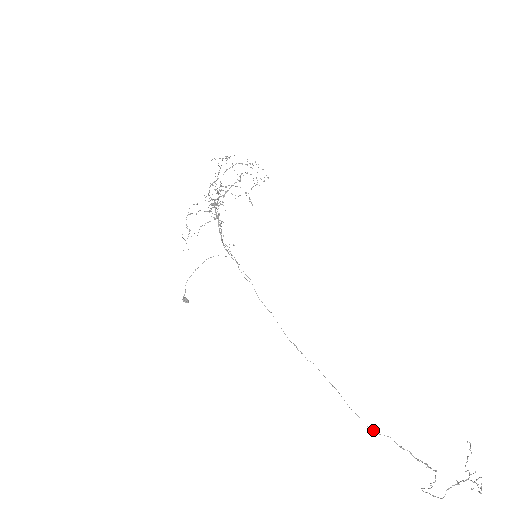
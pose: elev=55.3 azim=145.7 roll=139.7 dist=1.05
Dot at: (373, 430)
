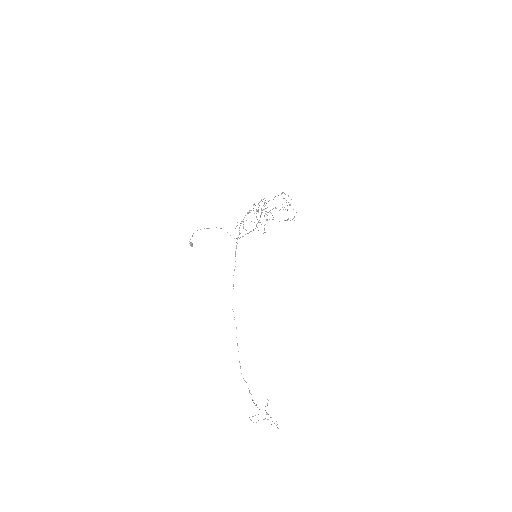
Dot at: occluded
